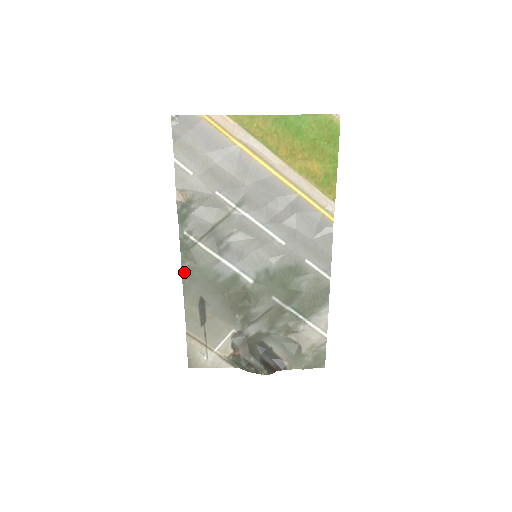
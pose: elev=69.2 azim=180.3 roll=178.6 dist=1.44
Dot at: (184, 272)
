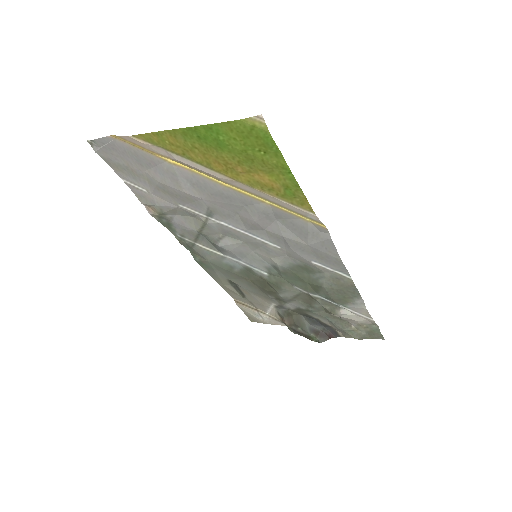
Dot at: (200, 263)
